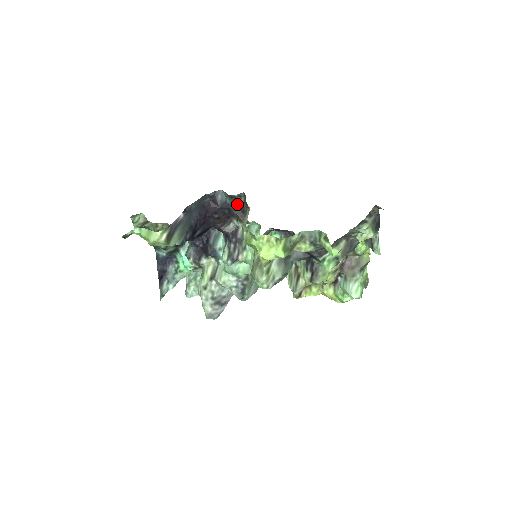
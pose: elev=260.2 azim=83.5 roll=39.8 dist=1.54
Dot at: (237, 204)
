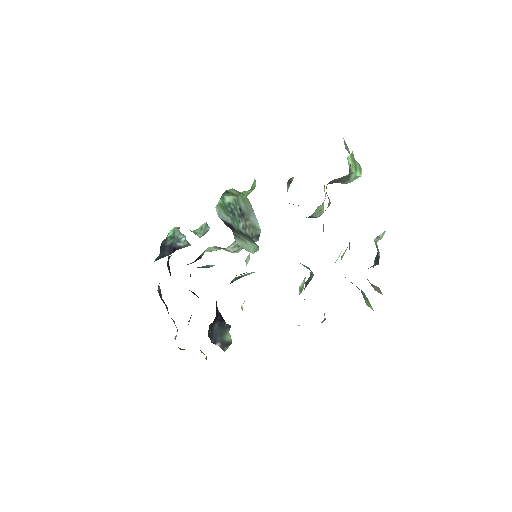
Dot at: occluded
